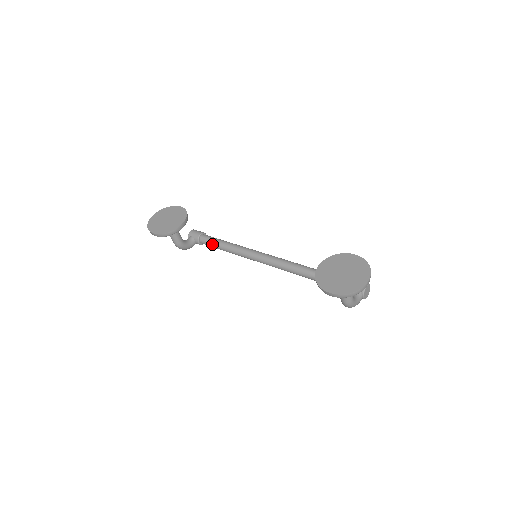
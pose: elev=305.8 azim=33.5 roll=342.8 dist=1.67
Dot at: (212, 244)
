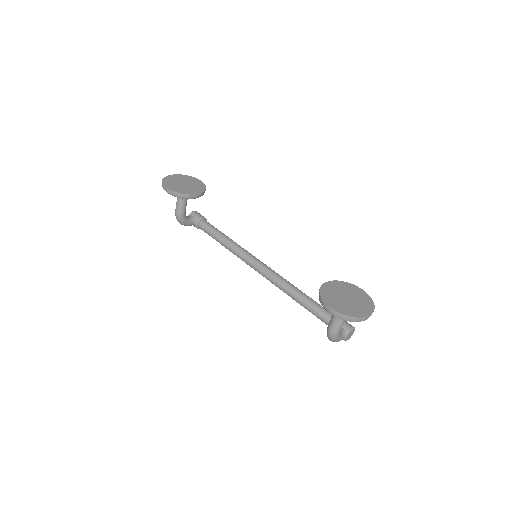
Dot at: (211, 231)
